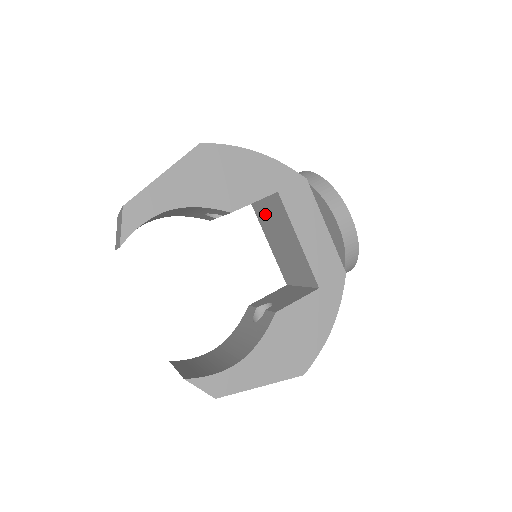
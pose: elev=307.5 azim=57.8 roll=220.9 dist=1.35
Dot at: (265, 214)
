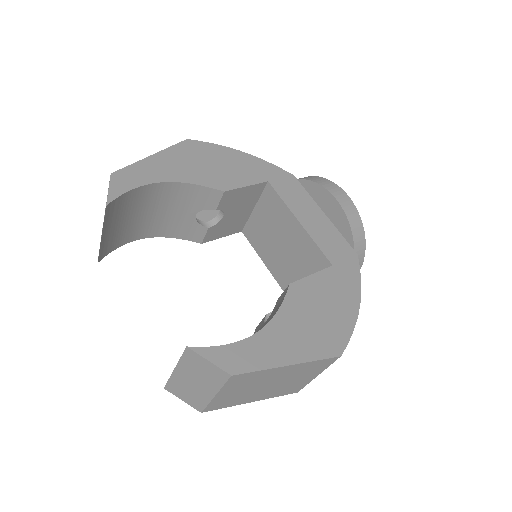
Dot at: (258, 228)
